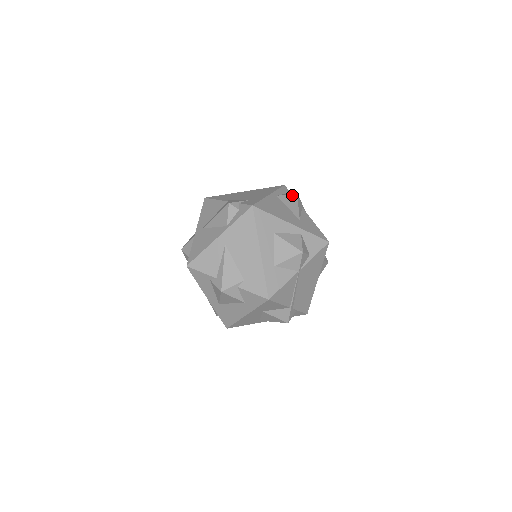
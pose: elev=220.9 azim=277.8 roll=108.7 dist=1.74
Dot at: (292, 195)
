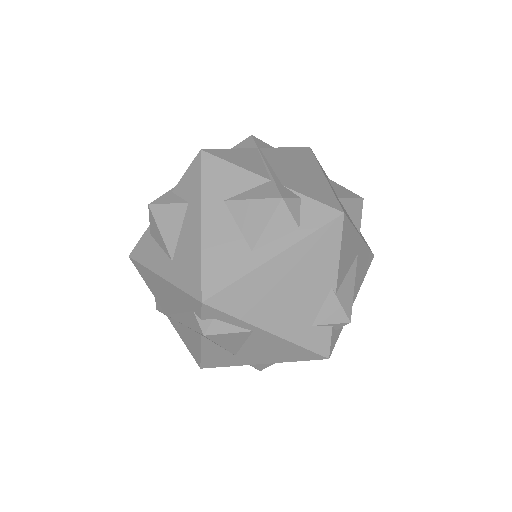
Dot at: occluded
